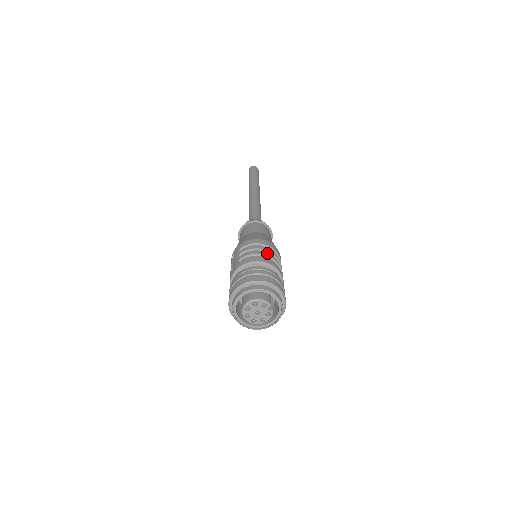
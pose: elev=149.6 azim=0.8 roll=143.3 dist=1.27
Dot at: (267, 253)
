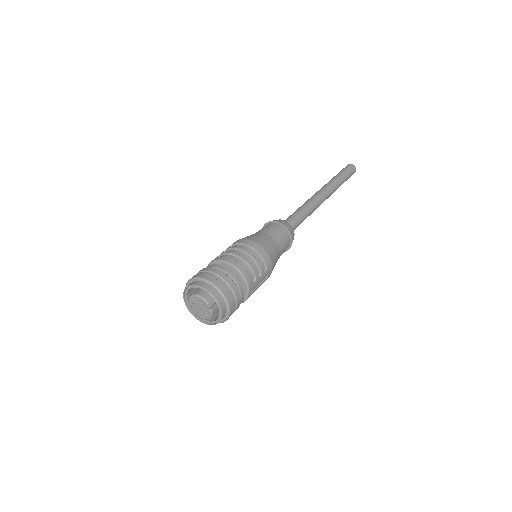
Dot at: (244, 254)
